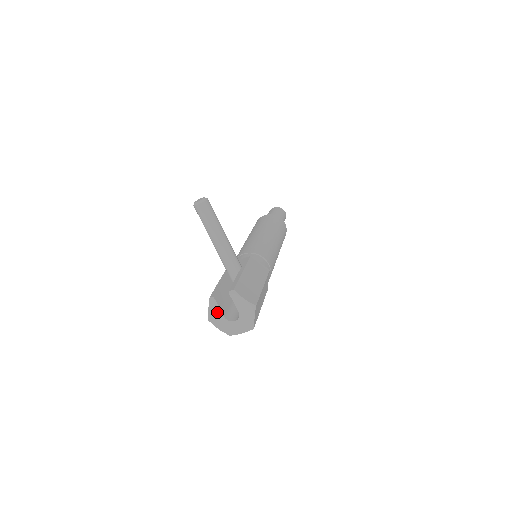
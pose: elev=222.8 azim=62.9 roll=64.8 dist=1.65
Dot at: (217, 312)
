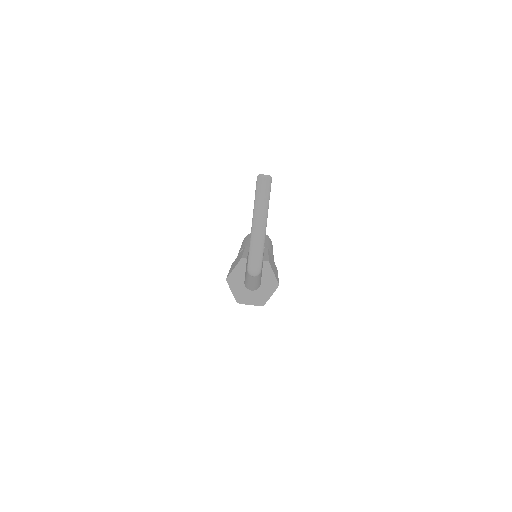
Dot at: (241, 274)
